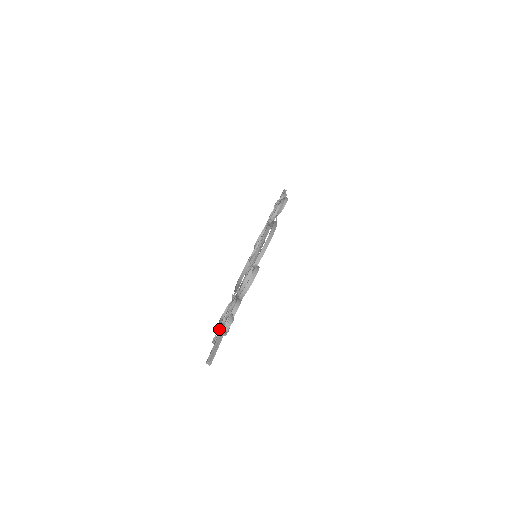
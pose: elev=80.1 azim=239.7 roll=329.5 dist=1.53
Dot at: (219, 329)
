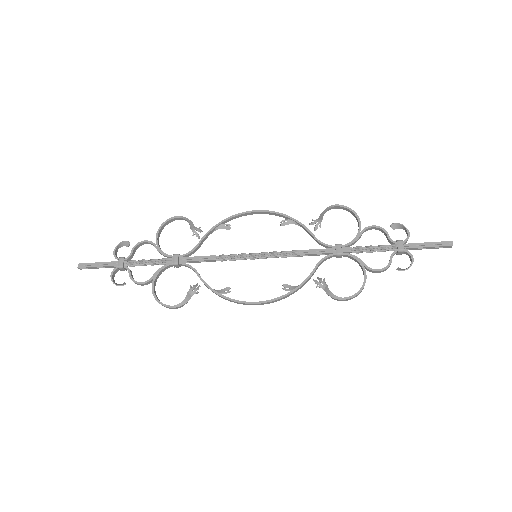
Dot at: (118, 263)
